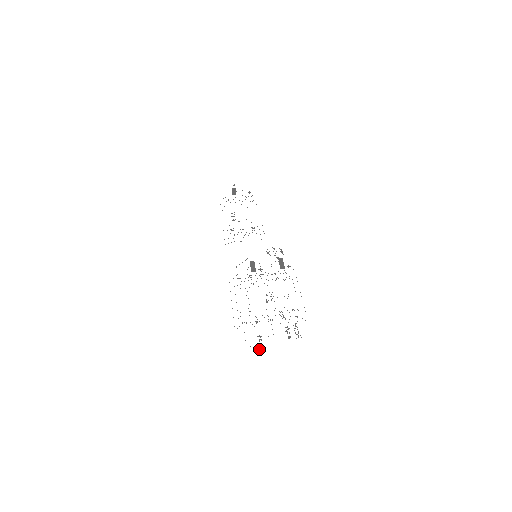
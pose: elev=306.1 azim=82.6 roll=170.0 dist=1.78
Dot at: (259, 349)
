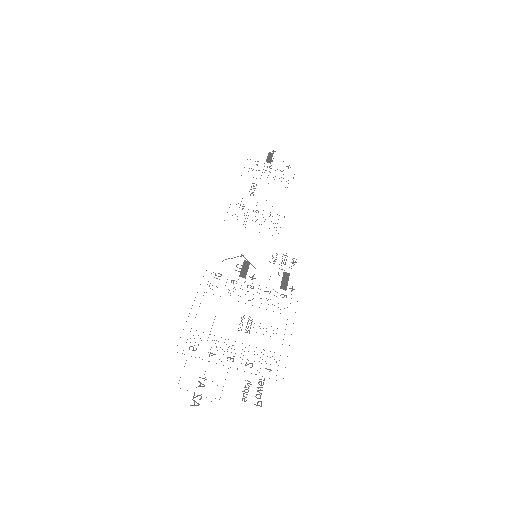
Dot at: occluded
